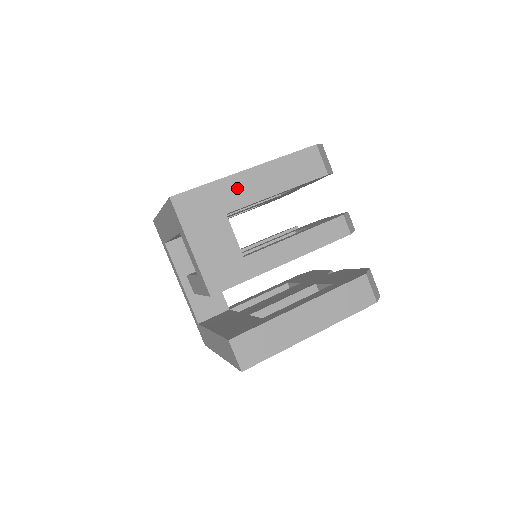
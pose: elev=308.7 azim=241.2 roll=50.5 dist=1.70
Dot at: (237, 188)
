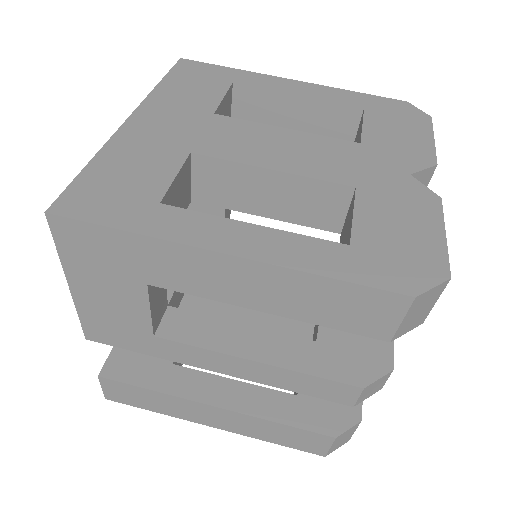
Dot at: (186, 266)
